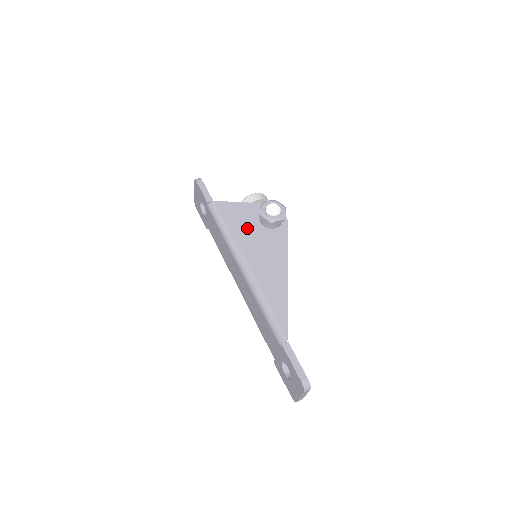
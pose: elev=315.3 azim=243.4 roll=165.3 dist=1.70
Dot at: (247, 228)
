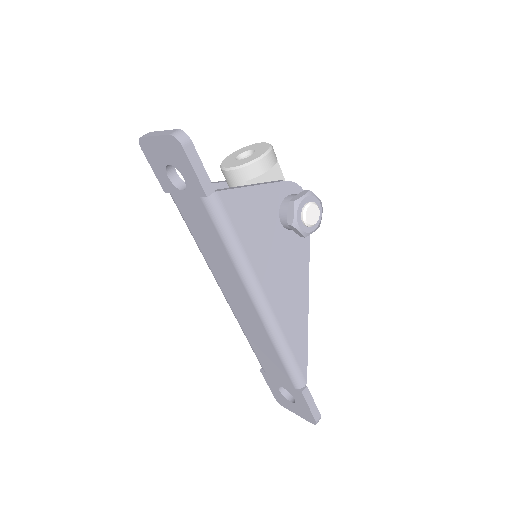
Dot at: (265, 237)
